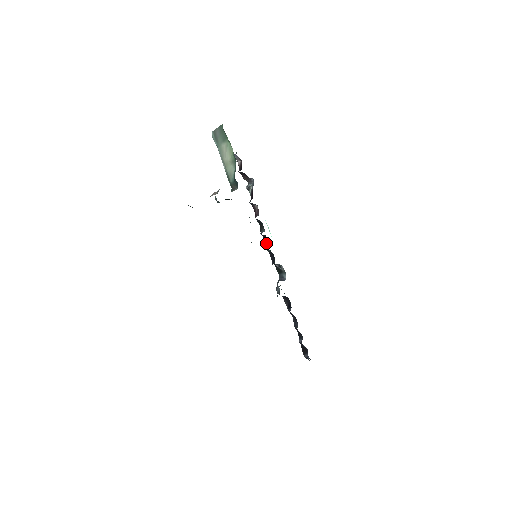
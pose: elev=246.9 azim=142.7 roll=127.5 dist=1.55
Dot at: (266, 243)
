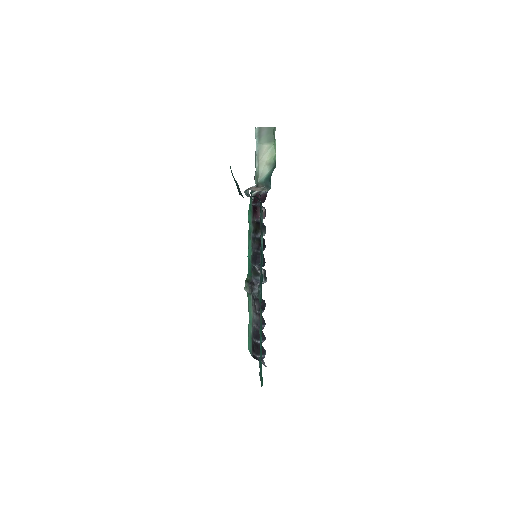
Dot at: (257, 245)
